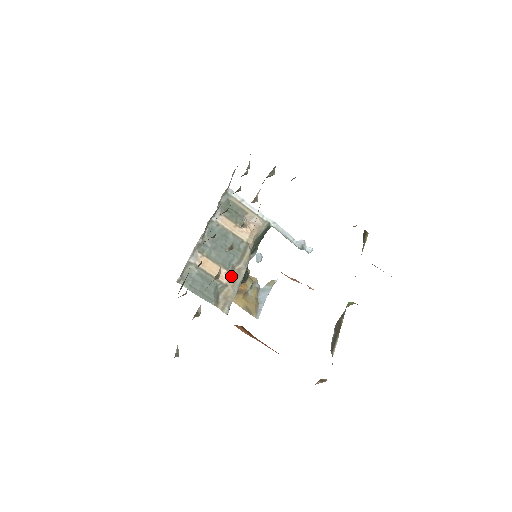
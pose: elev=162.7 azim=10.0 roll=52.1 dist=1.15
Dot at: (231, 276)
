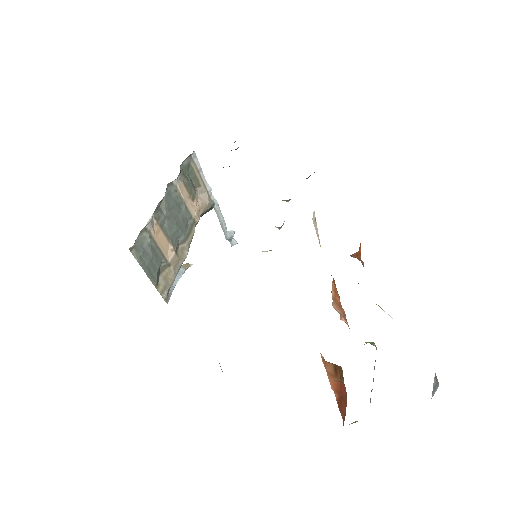
Dot at: (176, 255)
